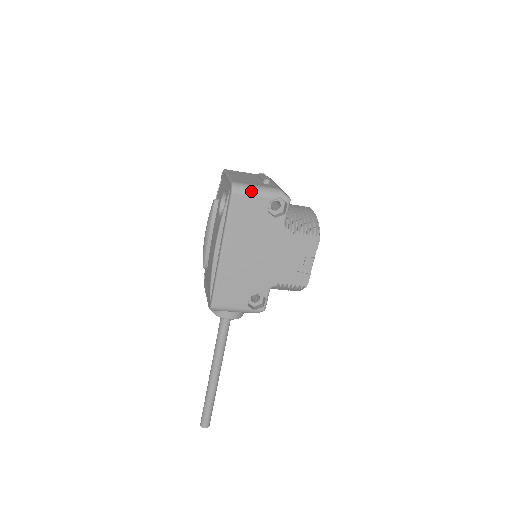
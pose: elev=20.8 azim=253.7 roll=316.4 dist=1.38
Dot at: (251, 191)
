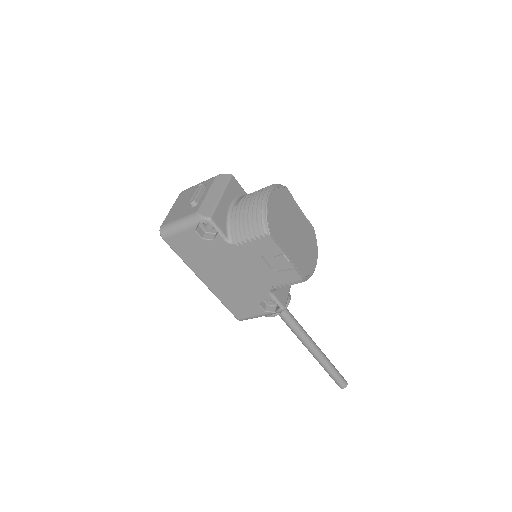
Dot at: (174, 230)
